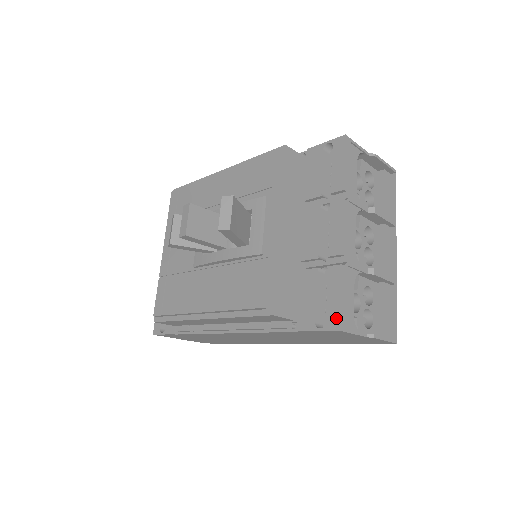
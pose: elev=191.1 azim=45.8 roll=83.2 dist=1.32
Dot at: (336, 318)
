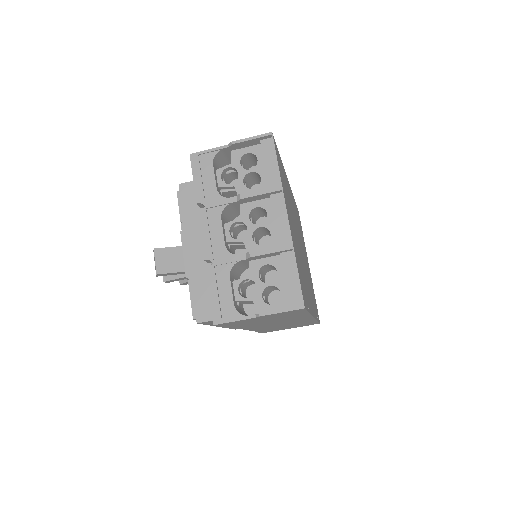
Dot at: (212, 315)
